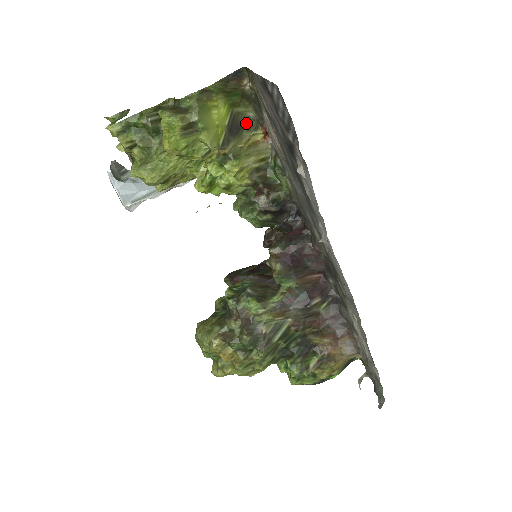
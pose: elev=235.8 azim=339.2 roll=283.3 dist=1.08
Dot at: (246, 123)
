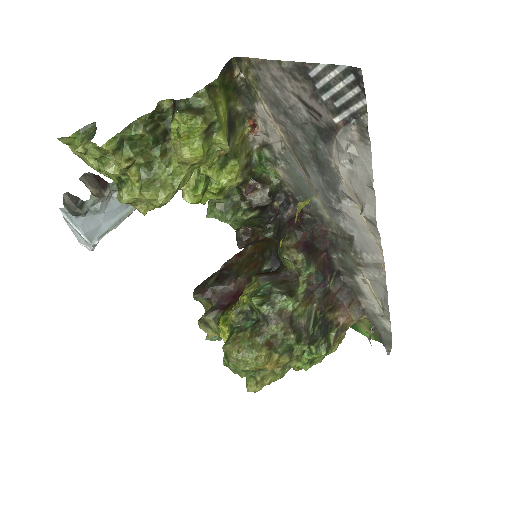
Dot at: (236, 118)
